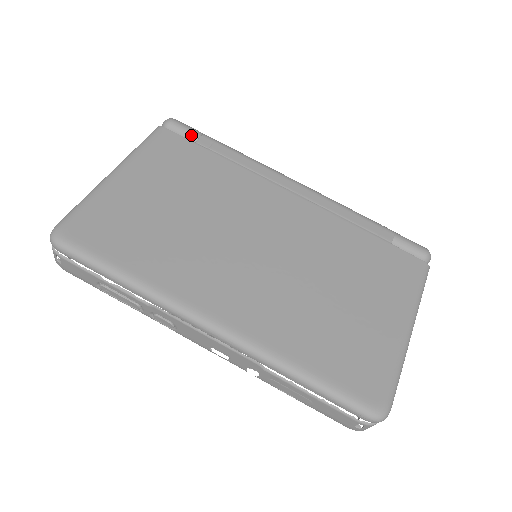
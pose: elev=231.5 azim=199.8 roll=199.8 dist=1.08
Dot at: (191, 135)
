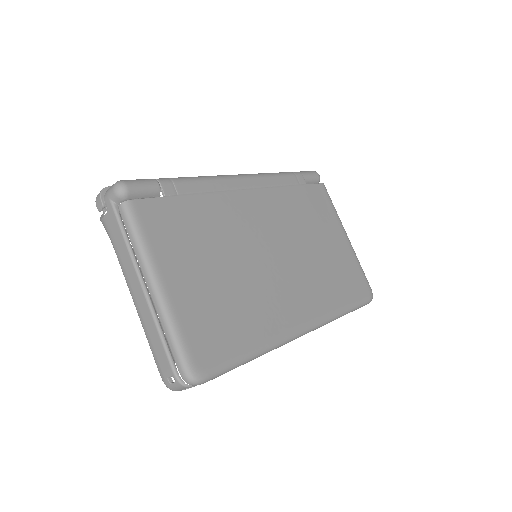
Dot at: (153, 190)
